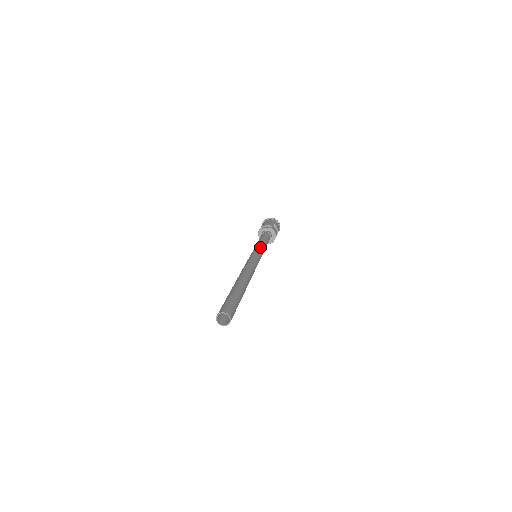
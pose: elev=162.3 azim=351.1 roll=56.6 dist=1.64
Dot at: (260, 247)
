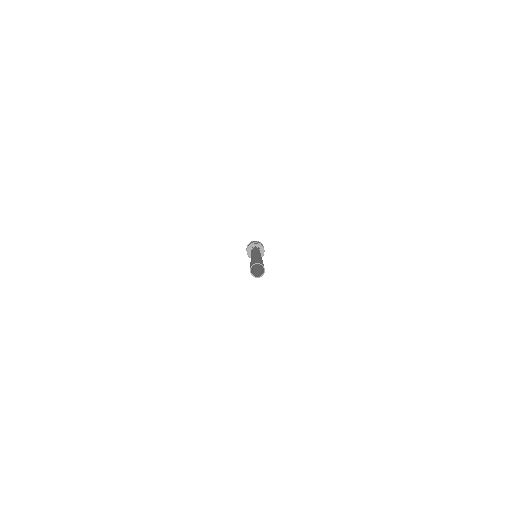
Dot at: (257, 250)
